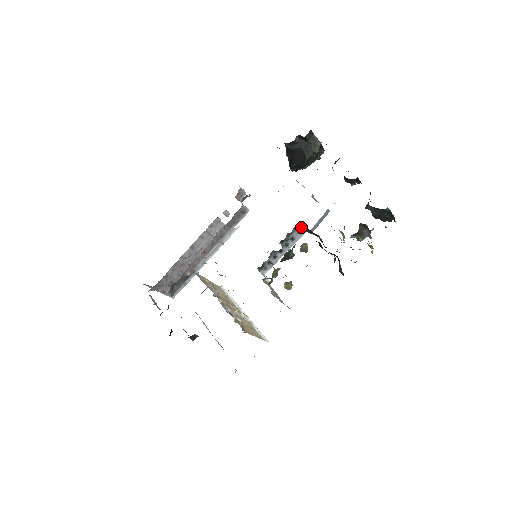
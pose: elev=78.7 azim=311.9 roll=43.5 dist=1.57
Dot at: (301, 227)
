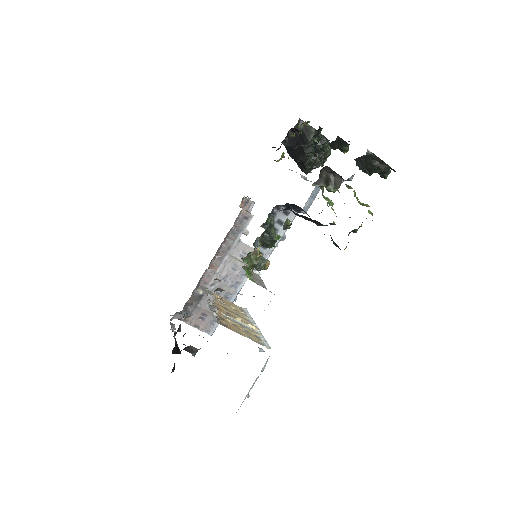
Dot at: (285, 206)
